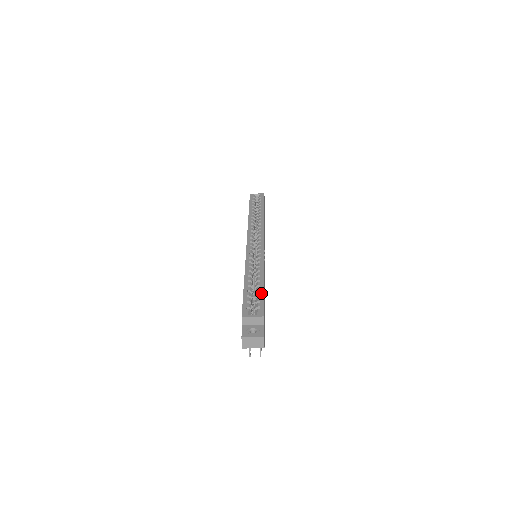
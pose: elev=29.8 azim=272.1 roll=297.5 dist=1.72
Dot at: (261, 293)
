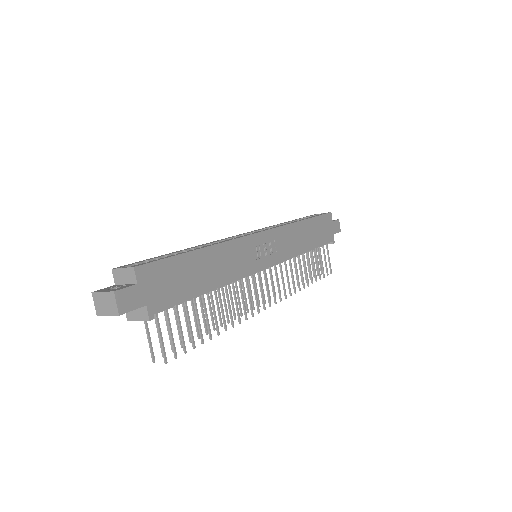
Dot at: (173, 255)
